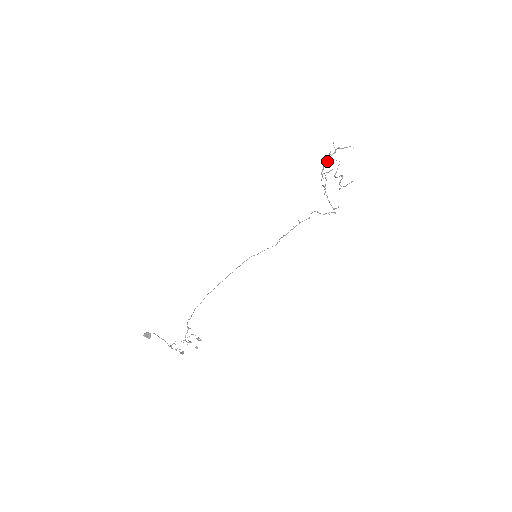
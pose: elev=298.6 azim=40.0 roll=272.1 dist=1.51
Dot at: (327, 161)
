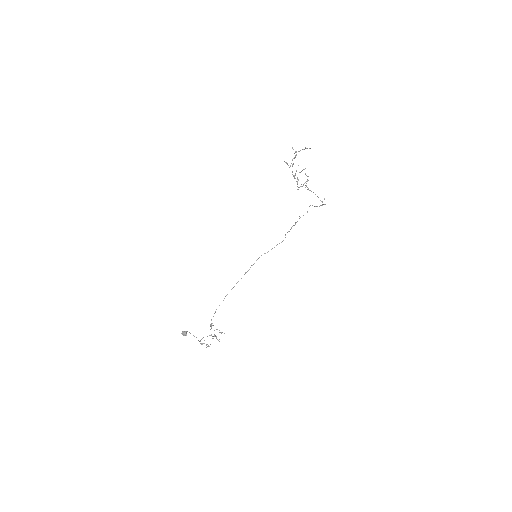
Dot at: occluded
